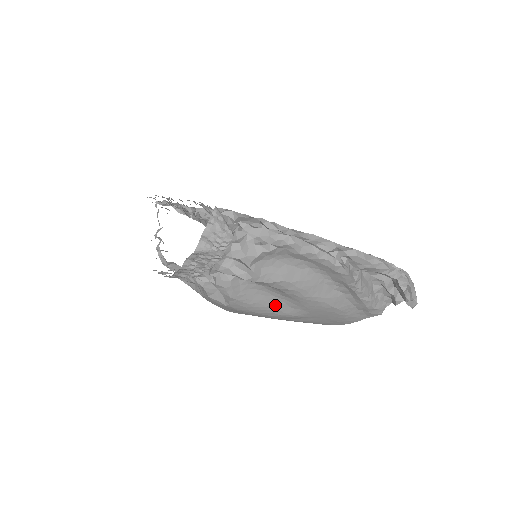
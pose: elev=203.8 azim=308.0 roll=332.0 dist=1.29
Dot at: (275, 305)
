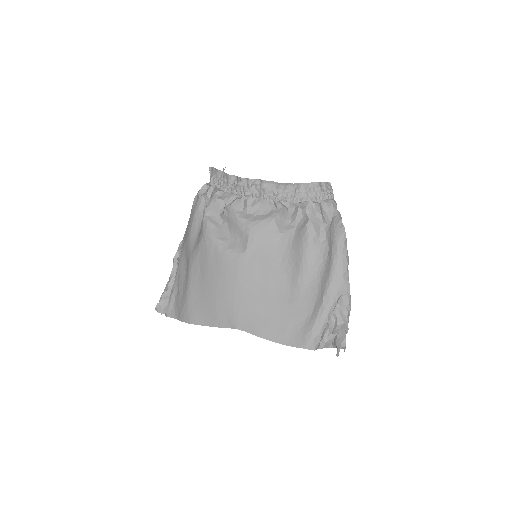
Dot at: (296, 266)
